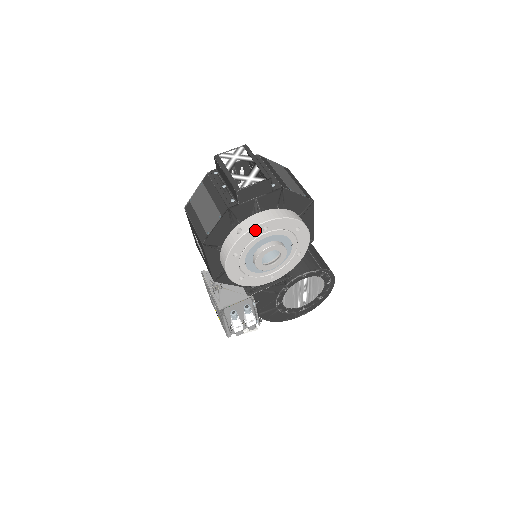
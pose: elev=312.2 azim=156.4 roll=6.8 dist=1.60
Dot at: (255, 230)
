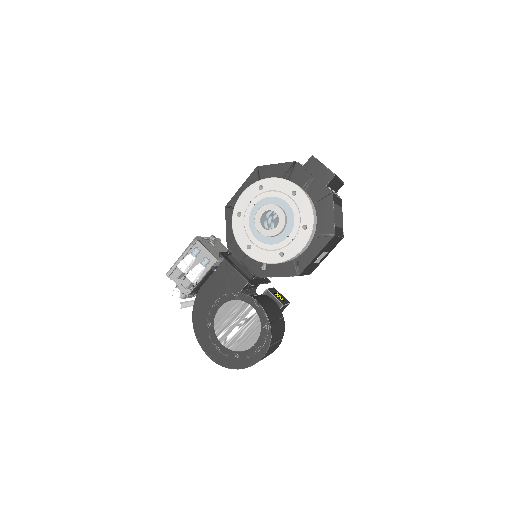
Dot at: (289, 185)
